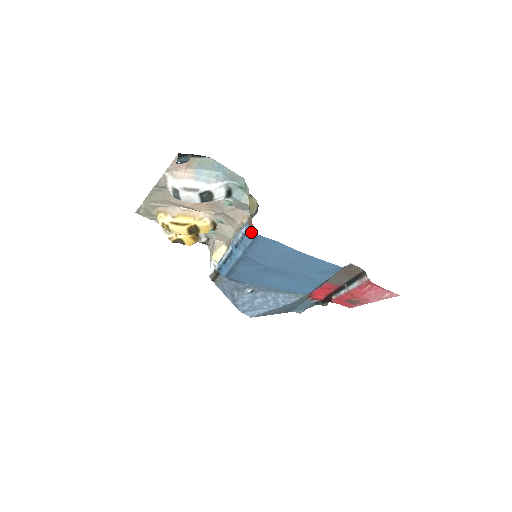
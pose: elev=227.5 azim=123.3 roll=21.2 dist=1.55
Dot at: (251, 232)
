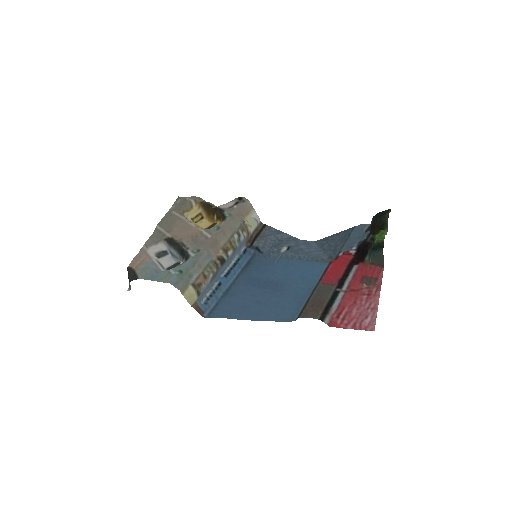
Dot at: (203, 312)
